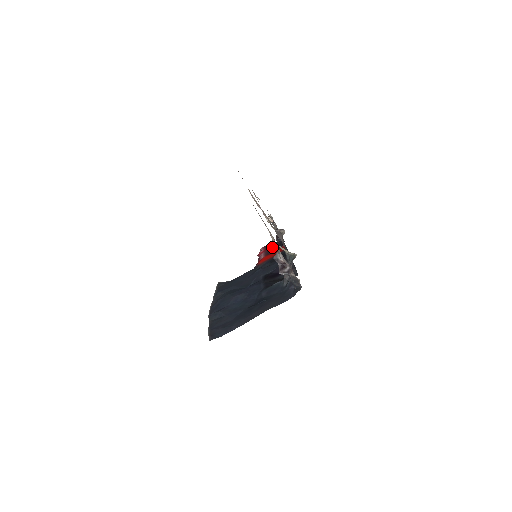
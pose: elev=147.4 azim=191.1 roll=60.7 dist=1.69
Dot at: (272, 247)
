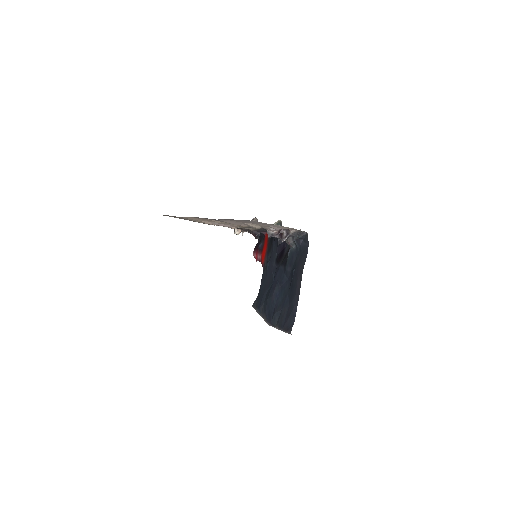
Dot at: (259, 244)
